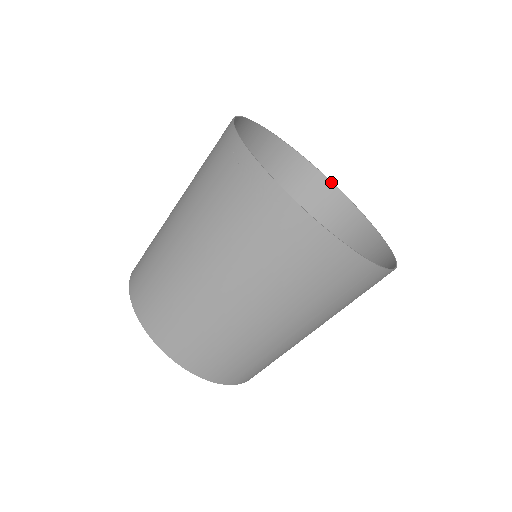
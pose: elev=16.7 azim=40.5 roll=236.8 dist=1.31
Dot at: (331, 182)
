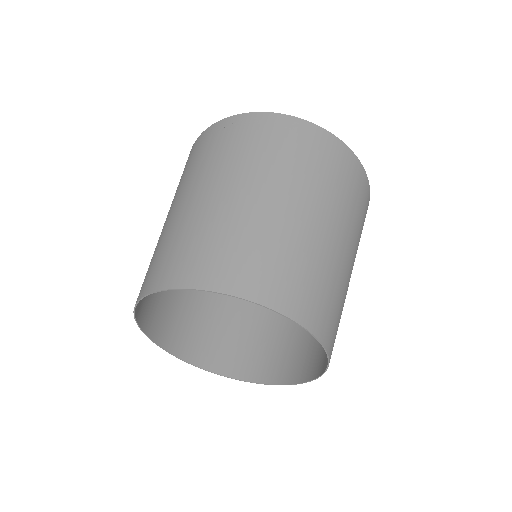
Dot at: occluded
